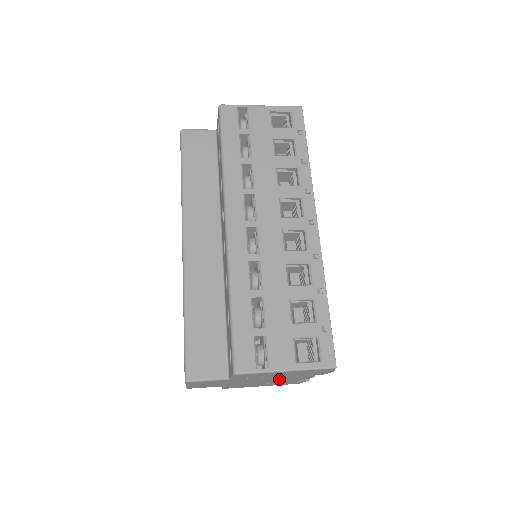
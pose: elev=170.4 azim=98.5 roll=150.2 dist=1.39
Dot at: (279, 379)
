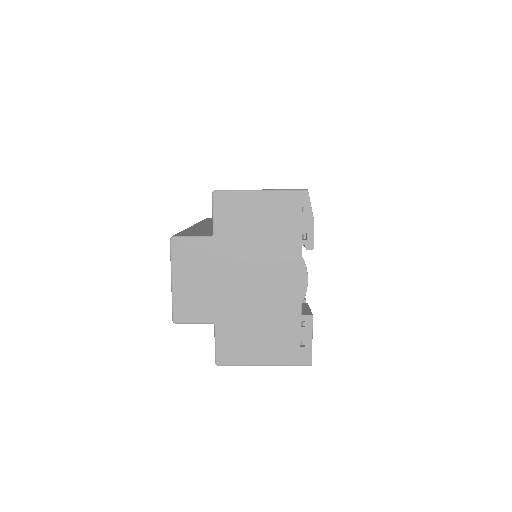
Dot at: (269, 276)
